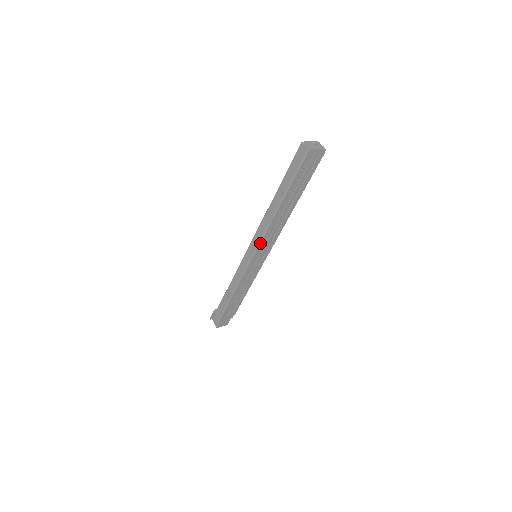
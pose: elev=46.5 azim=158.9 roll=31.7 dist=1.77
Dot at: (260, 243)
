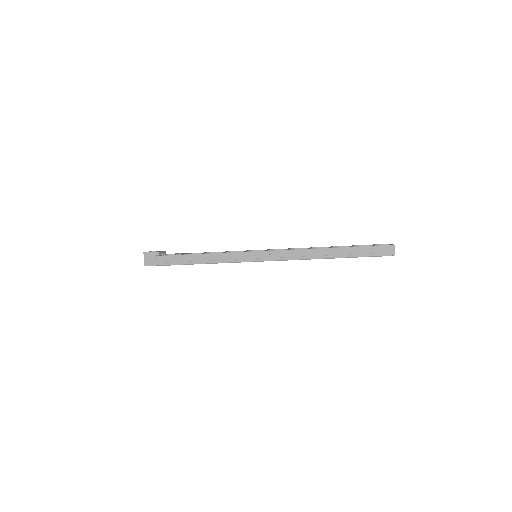
Dot at: (280, 260)
